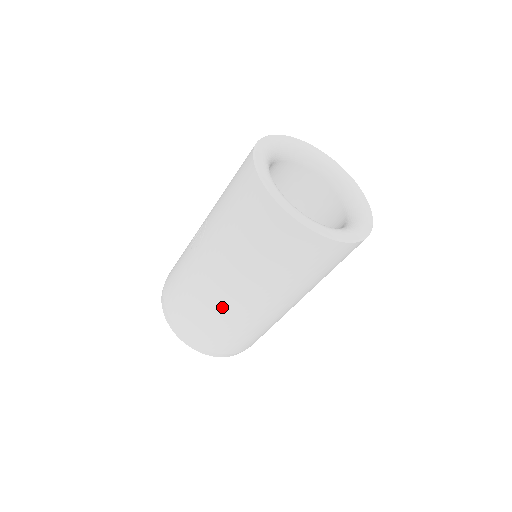
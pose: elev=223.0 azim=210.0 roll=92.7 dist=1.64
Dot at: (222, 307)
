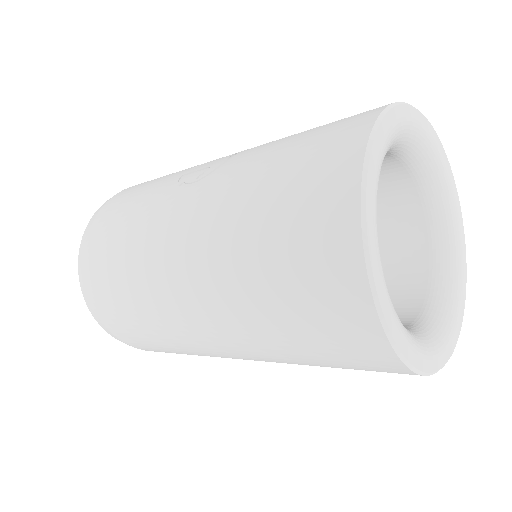
Dot at: (155, 293)
